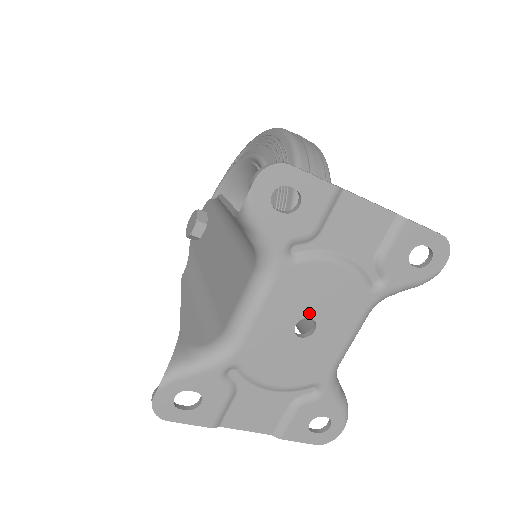
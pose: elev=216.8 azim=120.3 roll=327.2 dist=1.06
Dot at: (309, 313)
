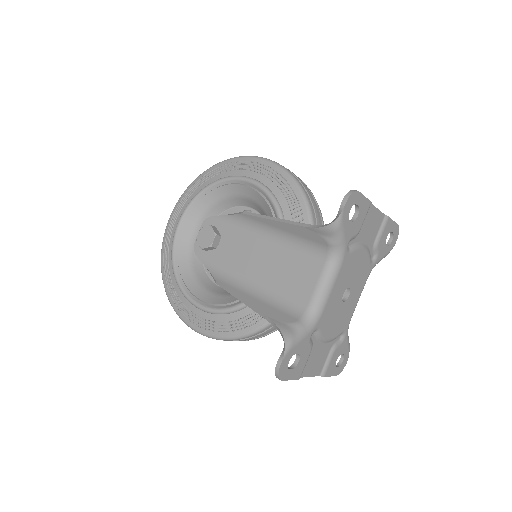
Dot at: (349, 284)
